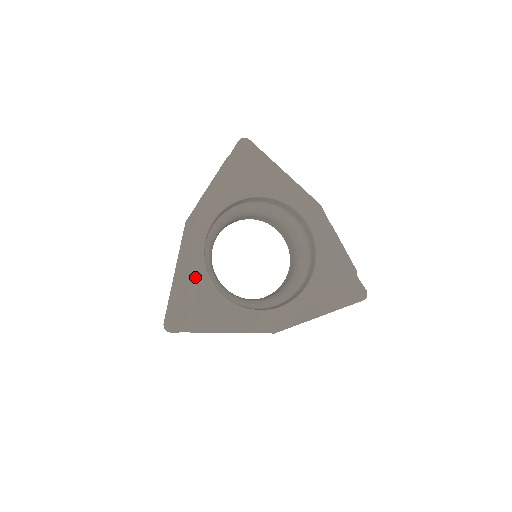
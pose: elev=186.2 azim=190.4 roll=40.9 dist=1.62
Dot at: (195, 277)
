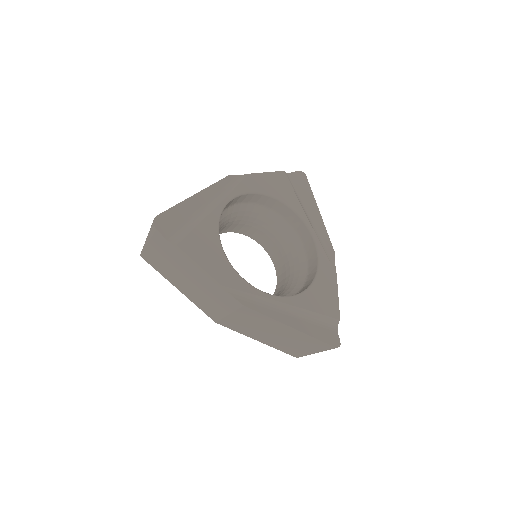
Dot at: (208, 211)
